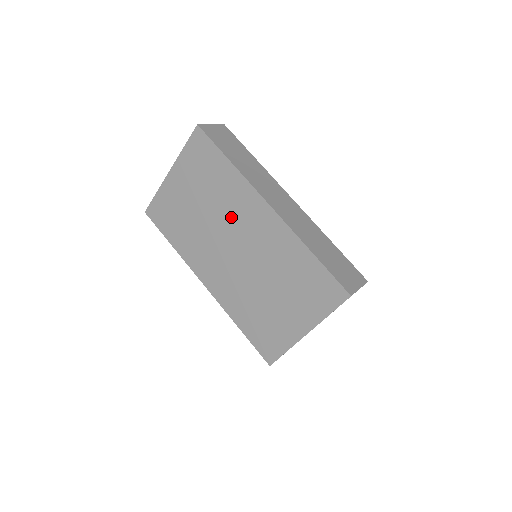
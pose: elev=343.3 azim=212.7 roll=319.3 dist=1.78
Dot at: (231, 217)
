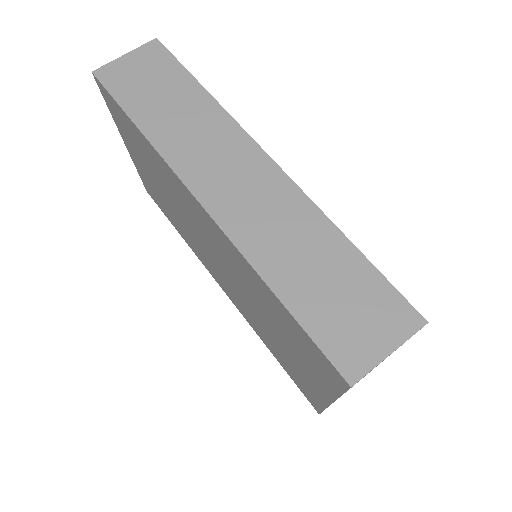
Dot at: (186, 211)
